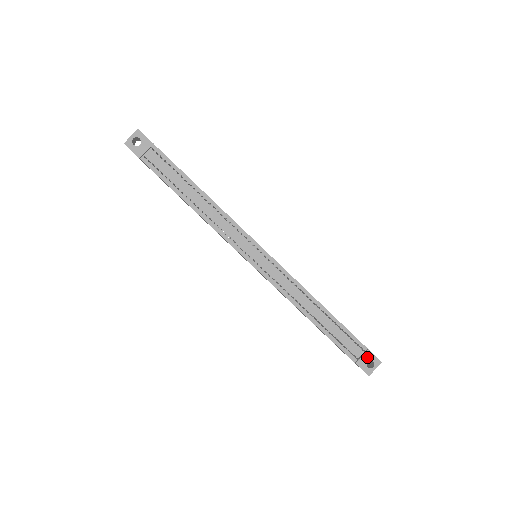
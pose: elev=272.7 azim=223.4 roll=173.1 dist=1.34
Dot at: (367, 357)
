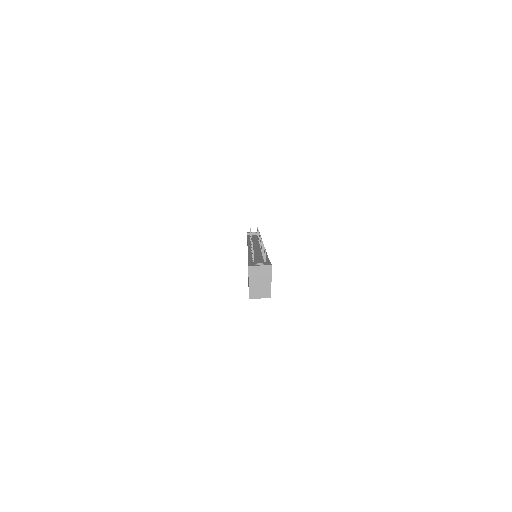
Dot at: (263, 263)
